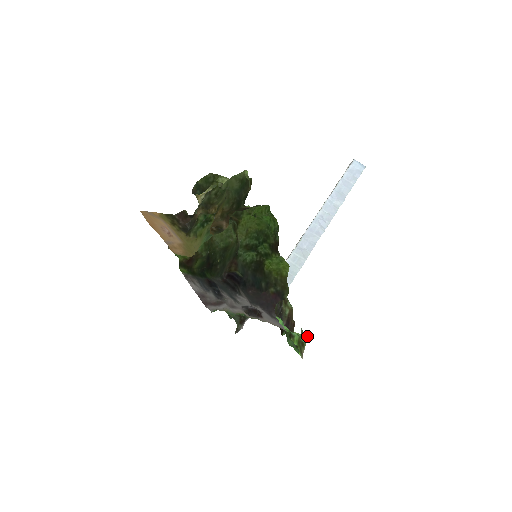
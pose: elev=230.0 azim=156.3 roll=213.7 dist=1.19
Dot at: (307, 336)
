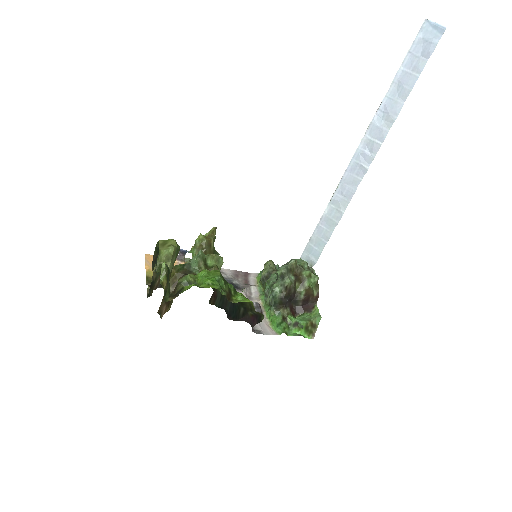
Dot at: (321, 317)
